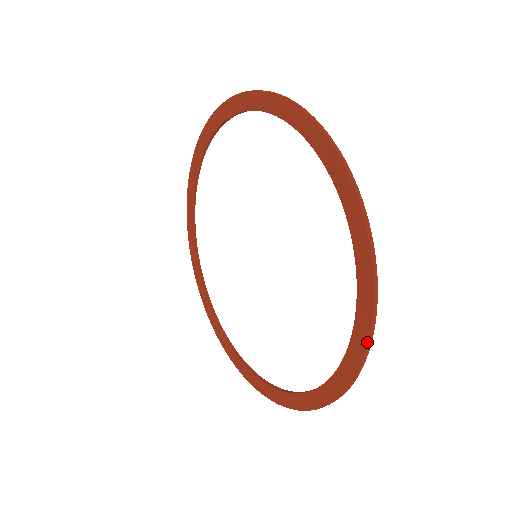
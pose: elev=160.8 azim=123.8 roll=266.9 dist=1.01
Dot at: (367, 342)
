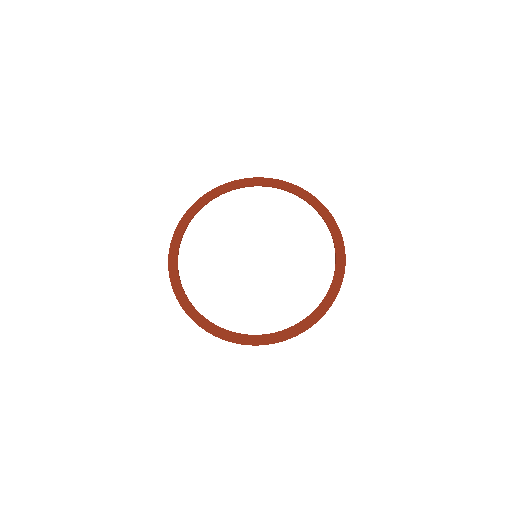
Dot at: (325, 207)
